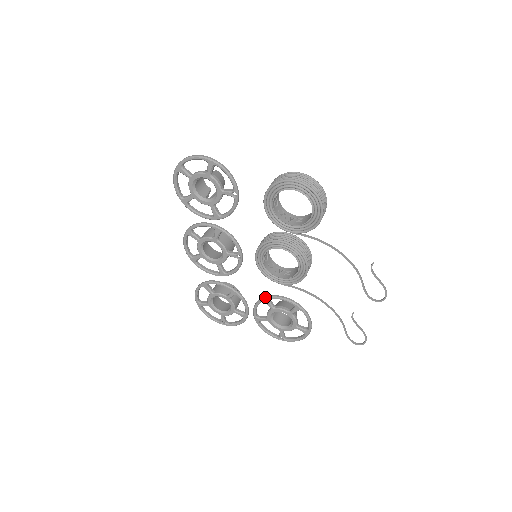
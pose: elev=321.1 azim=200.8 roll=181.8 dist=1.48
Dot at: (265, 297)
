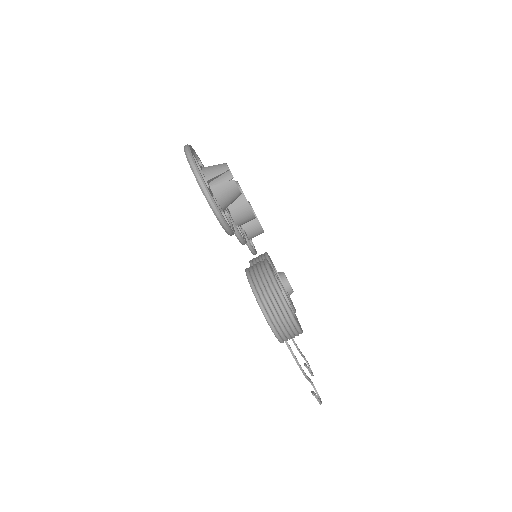
Dot at: occluded
